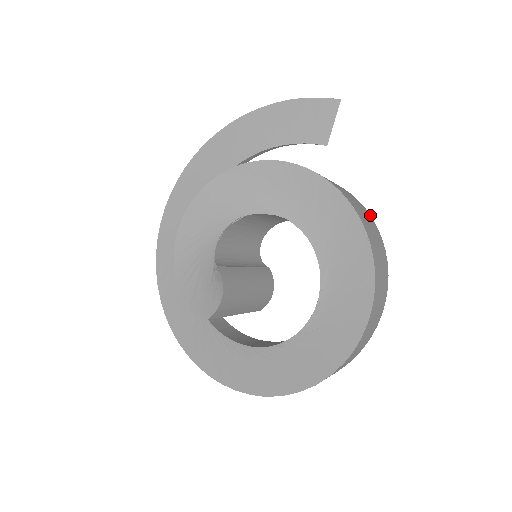
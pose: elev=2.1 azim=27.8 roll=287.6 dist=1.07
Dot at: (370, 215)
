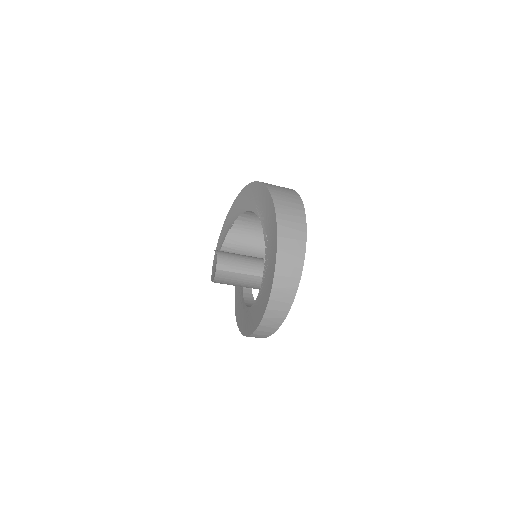
Dot at: occluded
